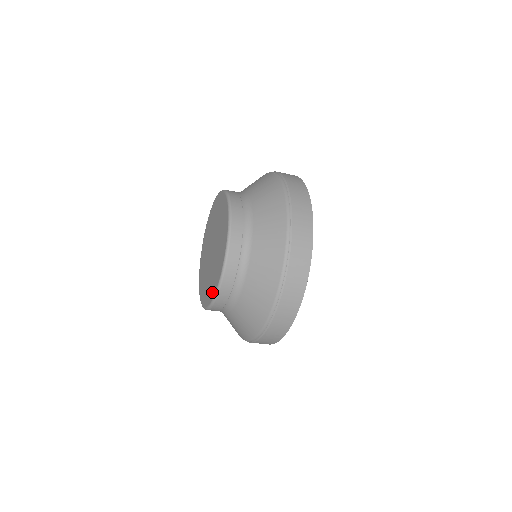
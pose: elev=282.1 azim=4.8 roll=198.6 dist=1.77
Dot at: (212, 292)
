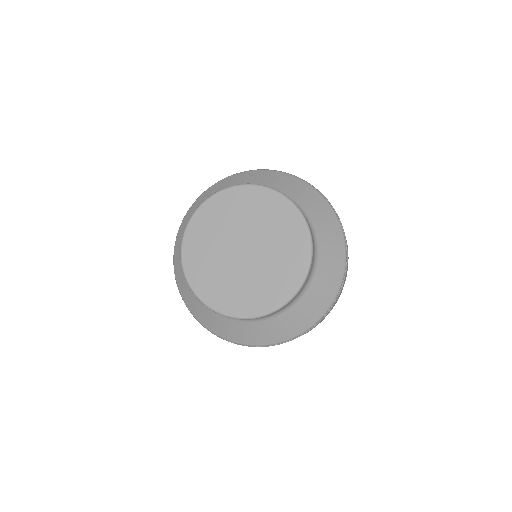
Dot at: (289, 285)
